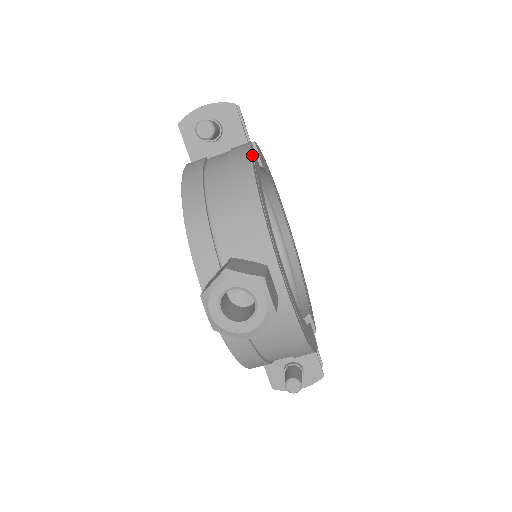
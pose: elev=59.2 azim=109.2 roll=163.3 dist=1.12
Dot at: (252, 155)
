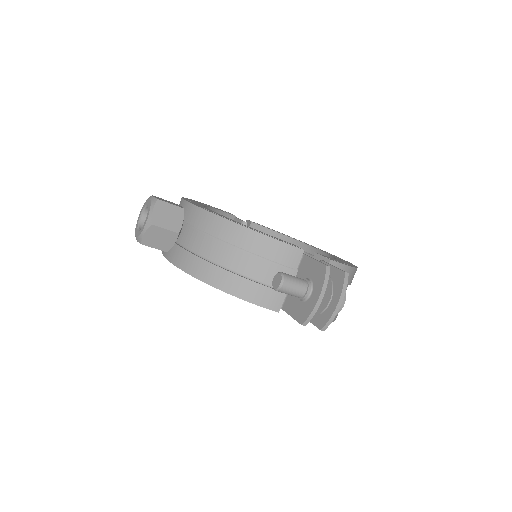
Dot at: occluded
